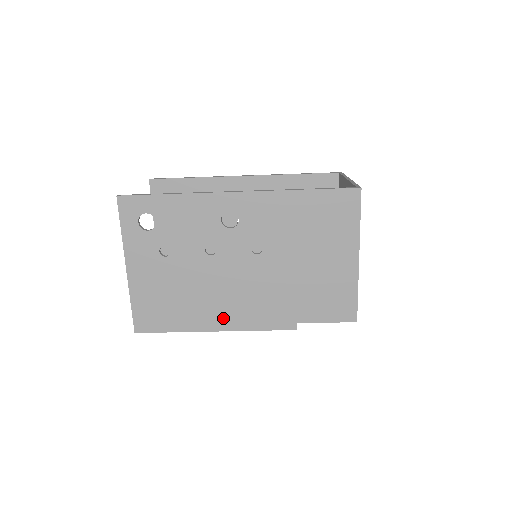
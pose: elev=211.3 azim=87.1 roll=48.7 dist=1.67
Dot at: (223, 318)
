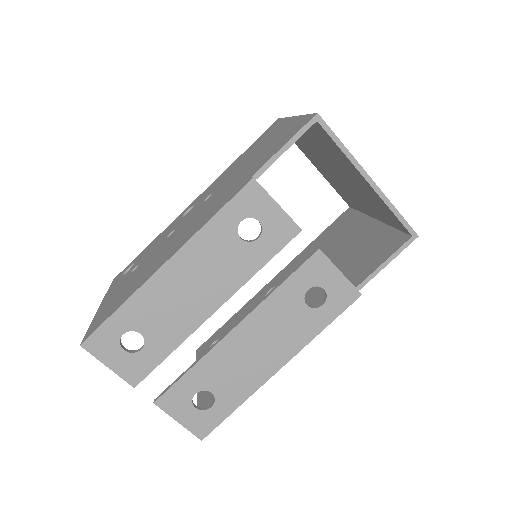
Dot at: (175, 249)
